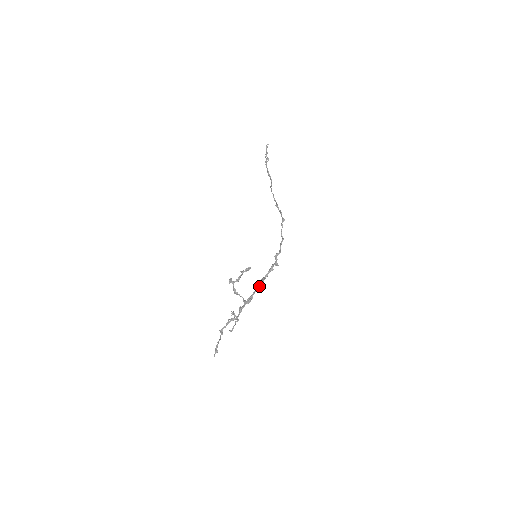
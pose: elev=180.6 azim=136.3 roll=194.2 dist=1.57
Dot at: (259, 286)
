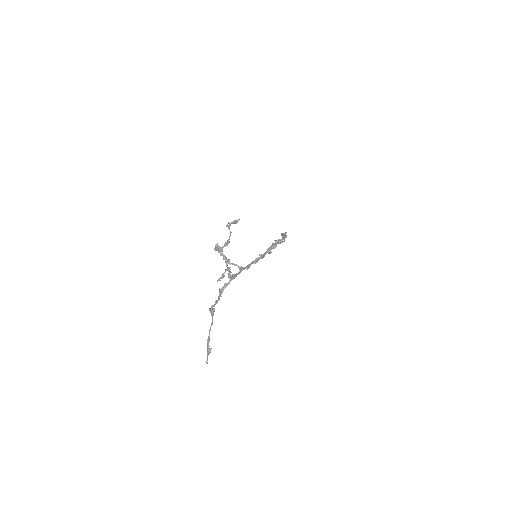
Dot at: (259, 255)
